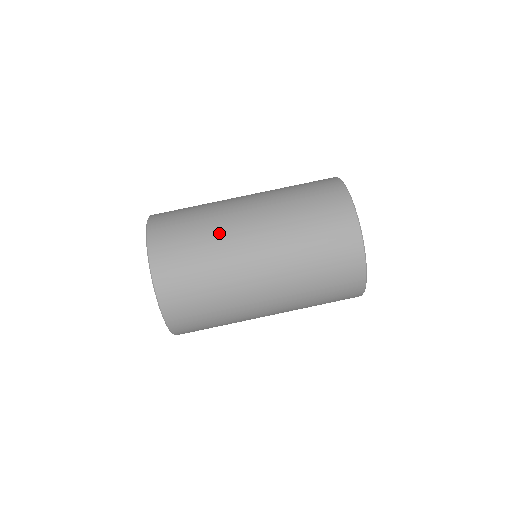
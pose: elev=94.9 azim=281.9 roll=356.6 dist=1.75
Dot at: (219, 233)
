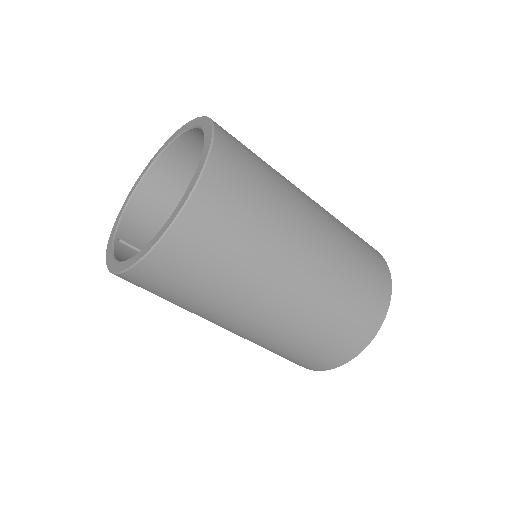
Dot at: (258, 273)
